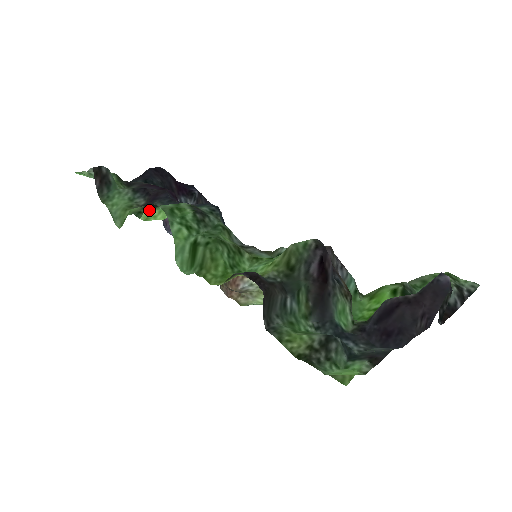
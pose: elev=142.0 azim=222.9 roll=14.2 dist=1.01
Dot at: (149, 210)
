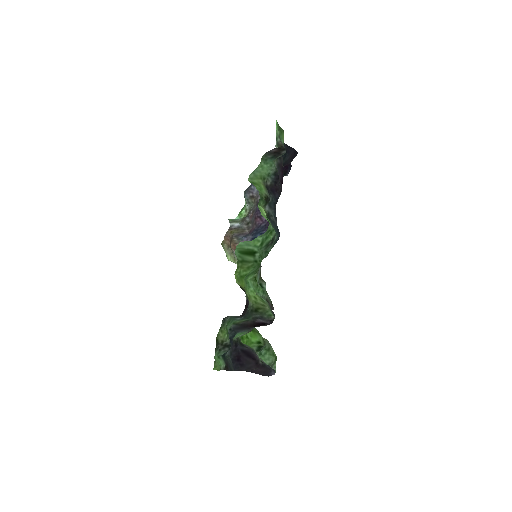
Dot at: occluded
